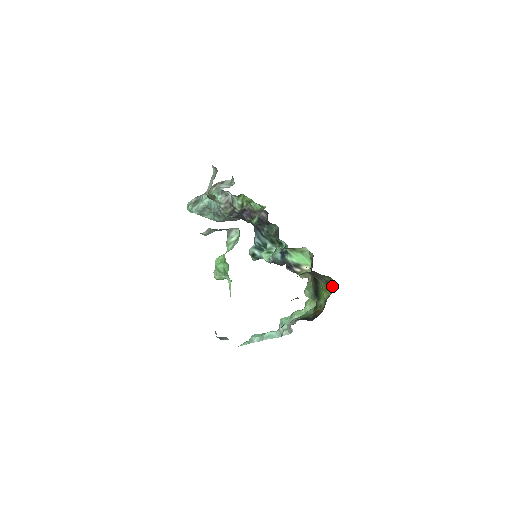
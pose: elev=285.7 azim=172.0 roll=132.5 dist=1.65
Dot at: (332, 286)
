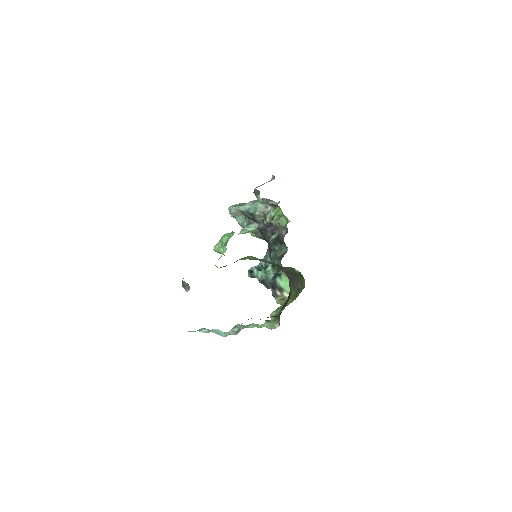
Dot at: (301, 291)
